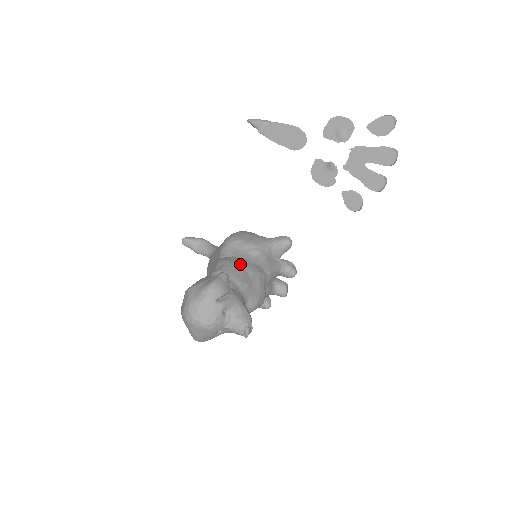
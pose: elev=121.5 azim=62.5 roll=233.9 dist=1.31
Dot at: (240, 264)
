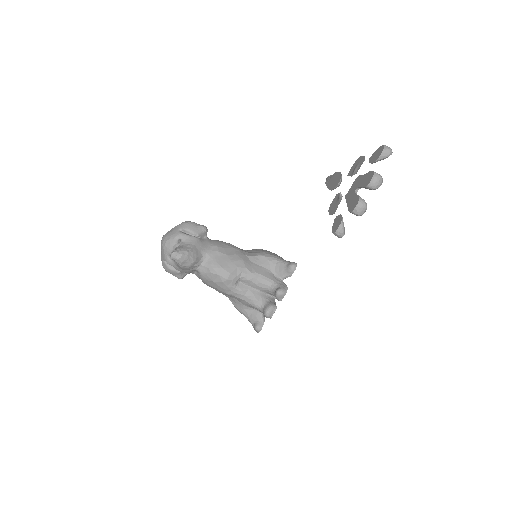
Dot at: (235, 247)
